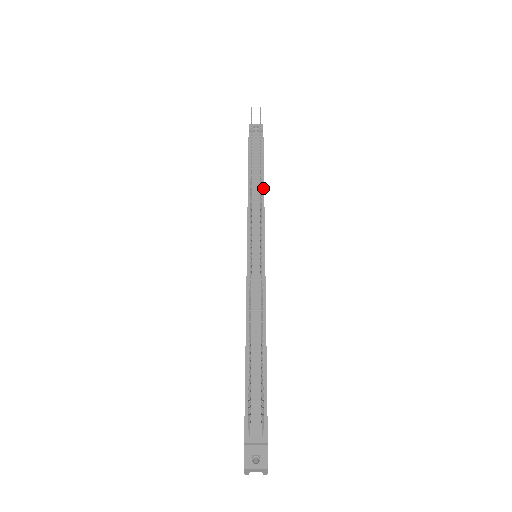
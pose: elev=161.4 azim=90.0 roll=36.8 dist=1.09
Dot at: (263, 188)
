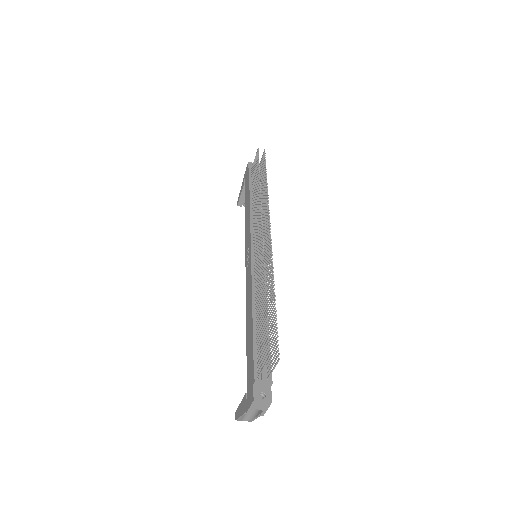
Dot at: occluded
